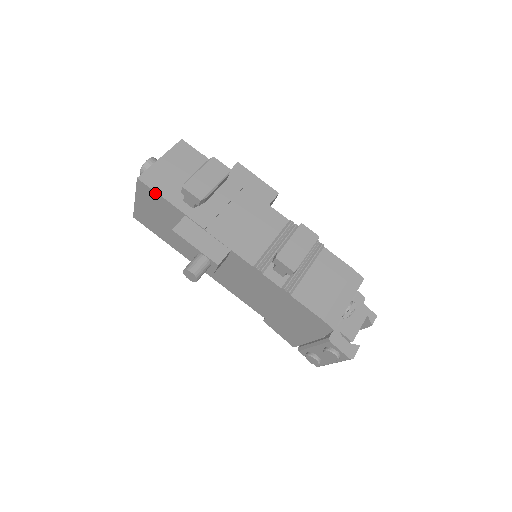
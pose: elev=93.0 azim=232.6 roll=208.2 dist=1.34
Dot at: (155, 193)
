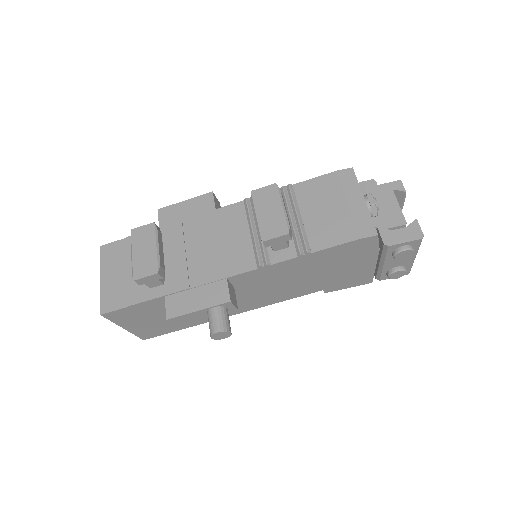
Dot at: (125, 309)
